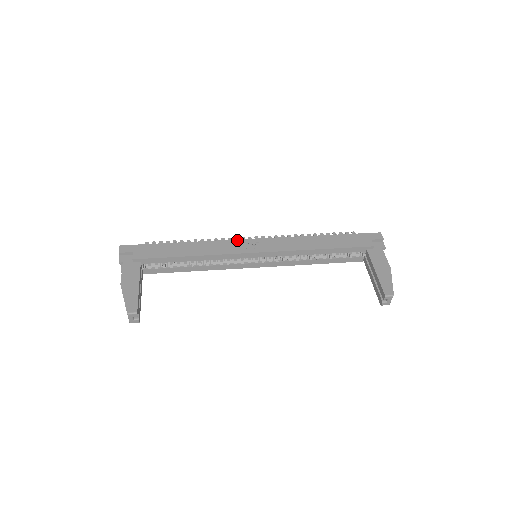
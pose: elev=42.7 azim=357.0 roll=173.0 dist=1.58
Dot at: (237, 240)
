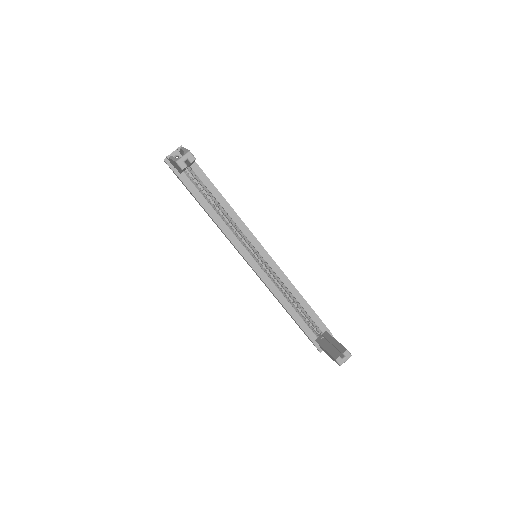
Dot at: occluded
